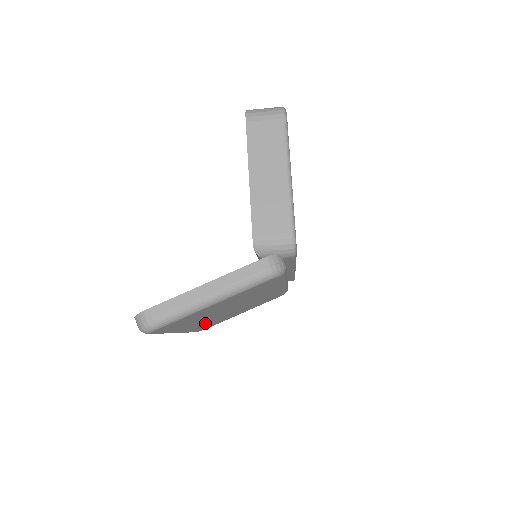
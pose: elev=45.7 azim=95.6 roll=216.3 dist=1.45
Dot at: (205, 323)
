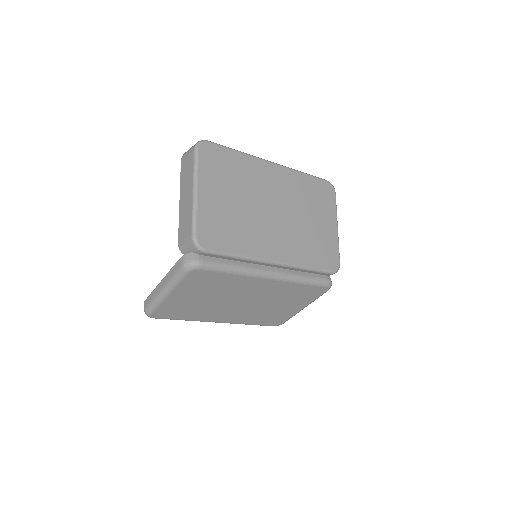
Dot at: (245, 315)
